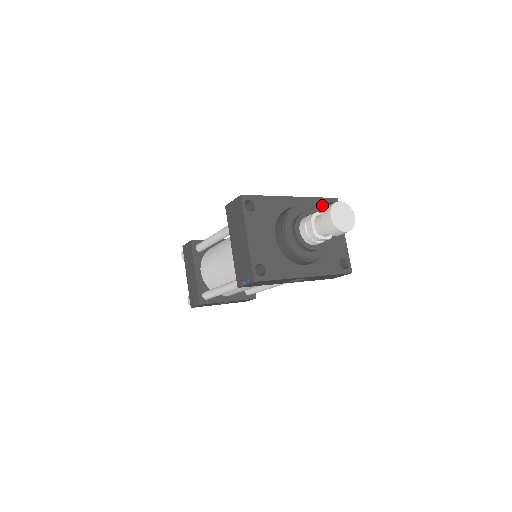
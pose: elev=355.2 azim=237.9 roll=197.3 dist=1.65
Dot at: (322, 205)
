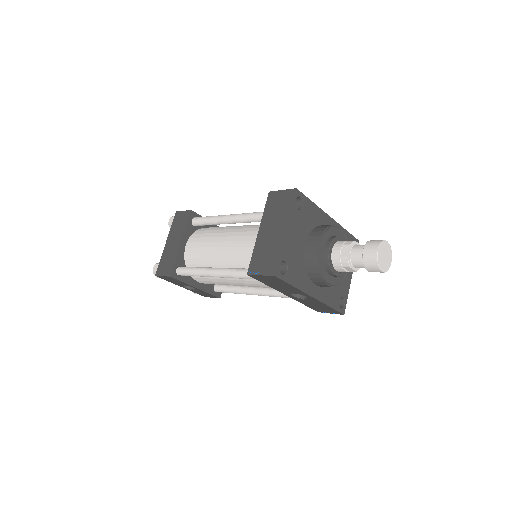
Dot at: occluded
